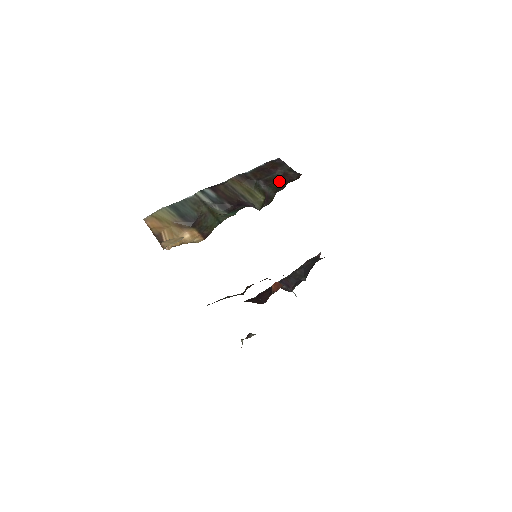
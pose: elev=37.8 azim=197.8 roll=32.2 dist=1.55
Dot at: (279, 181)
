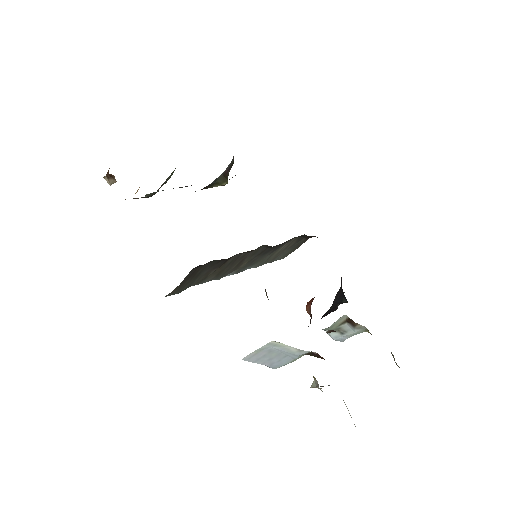
Dot at: occluded
